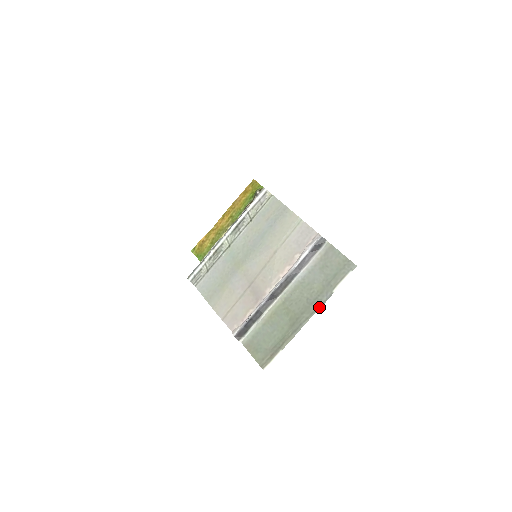
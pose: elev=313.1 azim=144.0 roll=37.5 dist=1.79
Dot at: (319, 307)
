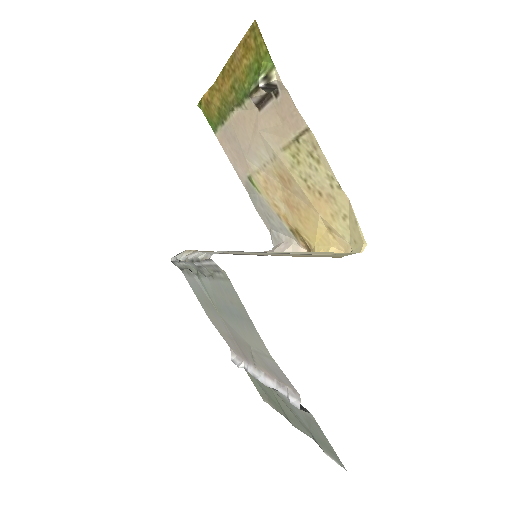
Dot at: (306, 434)
